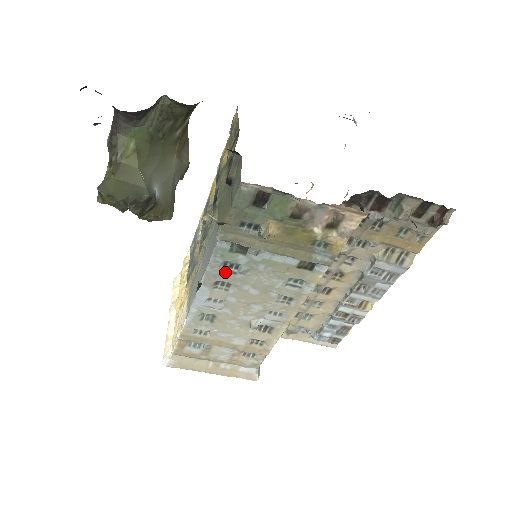
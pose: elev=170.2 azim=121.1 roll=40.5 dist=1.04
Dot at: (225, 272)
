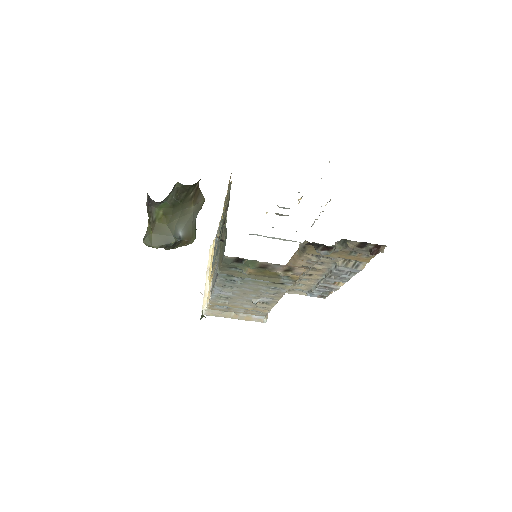
Dot at: (228, 283)
